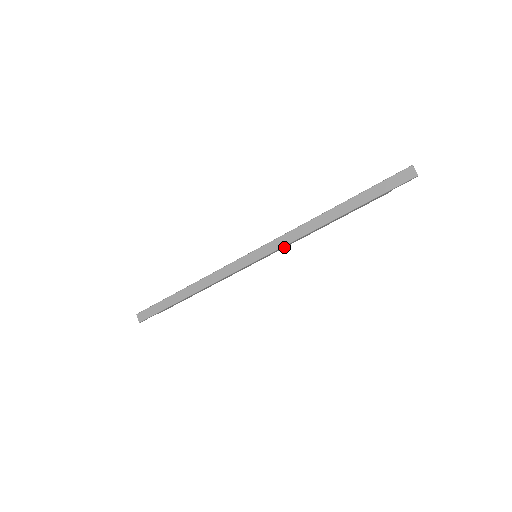
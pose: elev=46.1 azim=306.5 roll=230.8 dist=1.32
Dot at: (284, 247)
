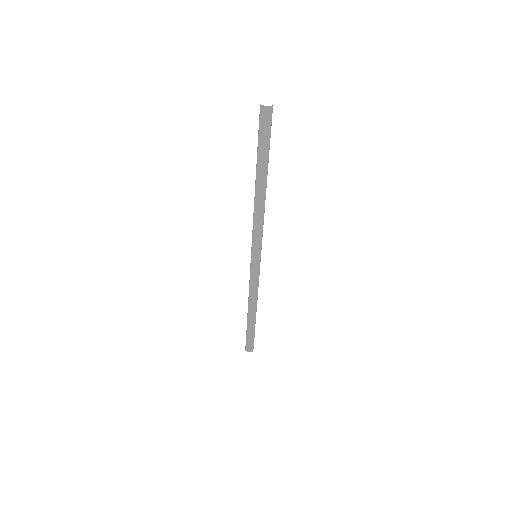
Dot at: occluded
